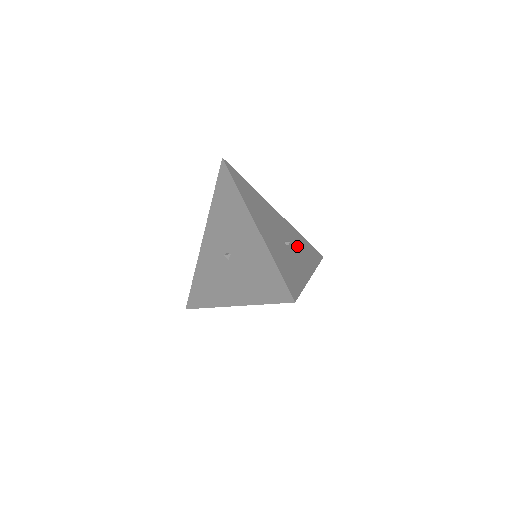
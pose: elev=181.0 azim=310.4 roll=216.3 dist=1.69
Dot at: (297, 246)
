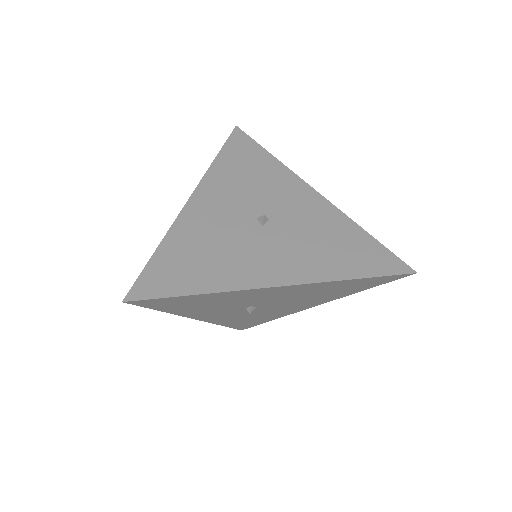
Dot at: occluded
